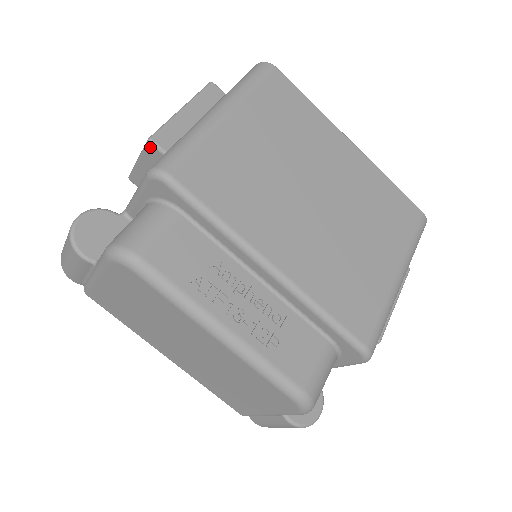
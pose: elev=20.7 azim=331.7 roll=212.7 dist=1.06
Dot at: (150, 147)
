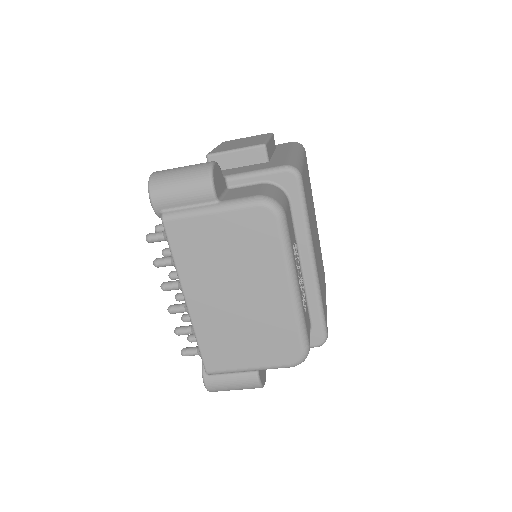
Dot at: (261, 149)
